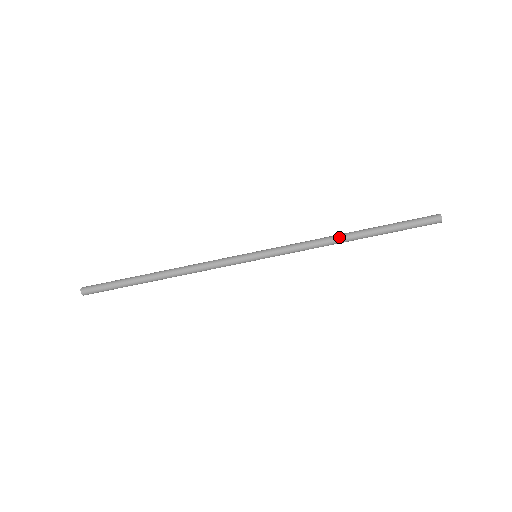
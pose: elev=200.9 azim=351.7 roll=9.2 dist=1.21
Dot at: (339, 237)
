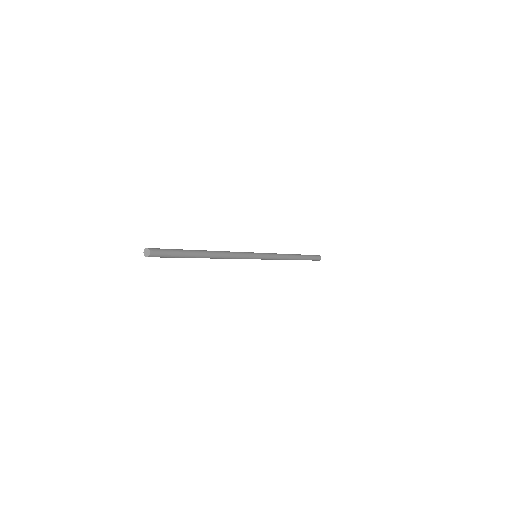
Dot at: (291, 258)
